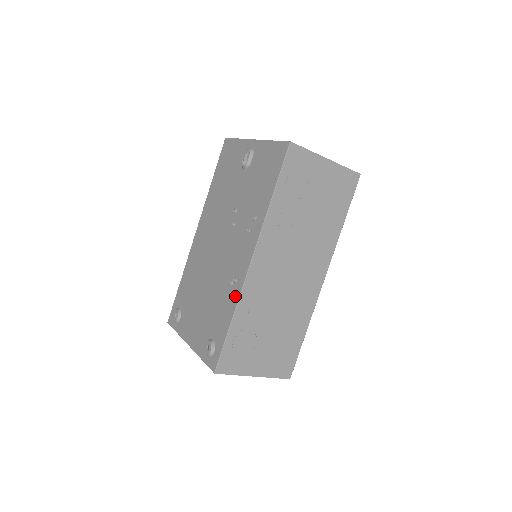
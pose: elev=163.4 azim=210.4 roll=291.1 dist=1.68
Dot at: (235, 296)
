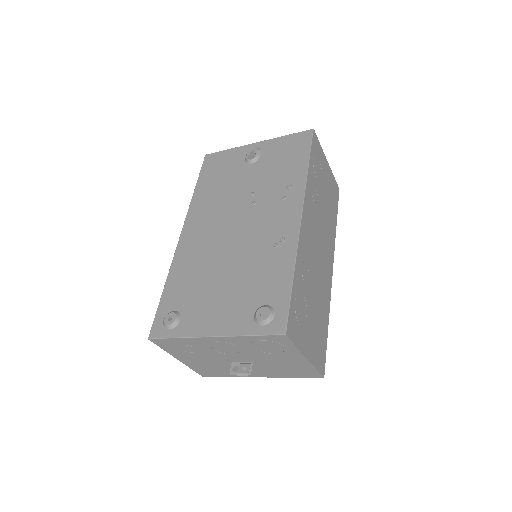
Dot at: (289, 251)
